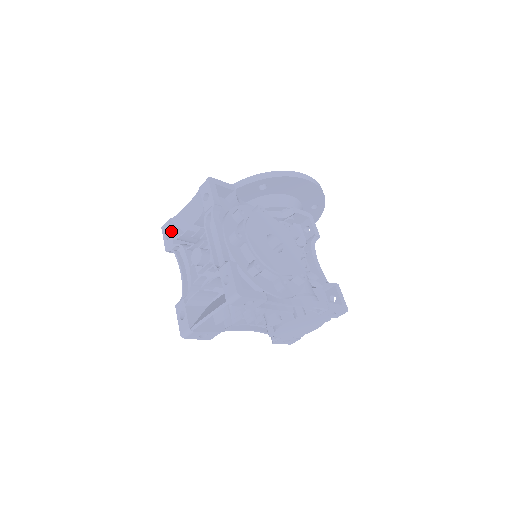
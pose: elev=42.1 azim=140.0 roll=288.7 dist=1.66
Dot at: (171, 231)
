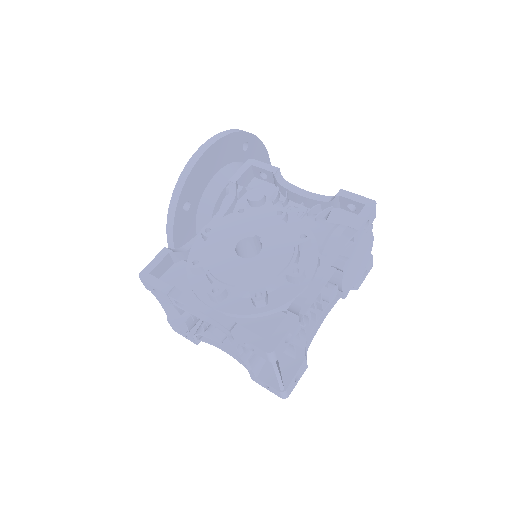
Dot at: (179, 329)
